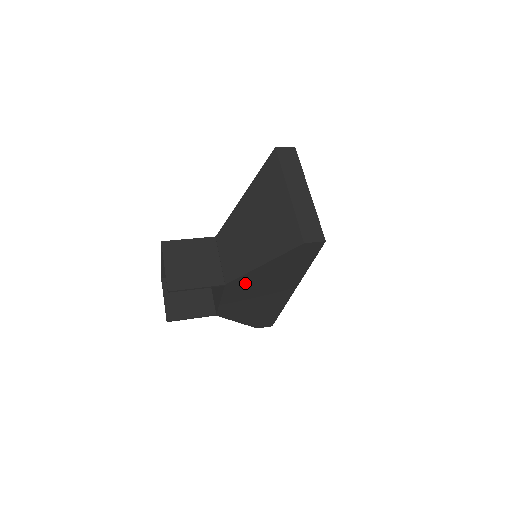
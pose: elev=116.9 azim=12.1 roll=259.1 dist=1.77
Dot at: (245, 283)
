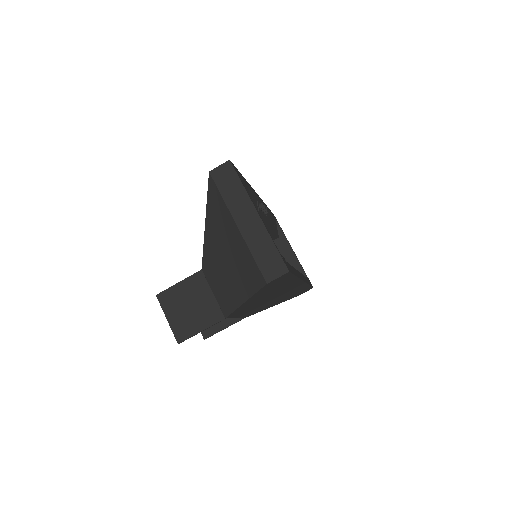
Dot at: (244, 308)
